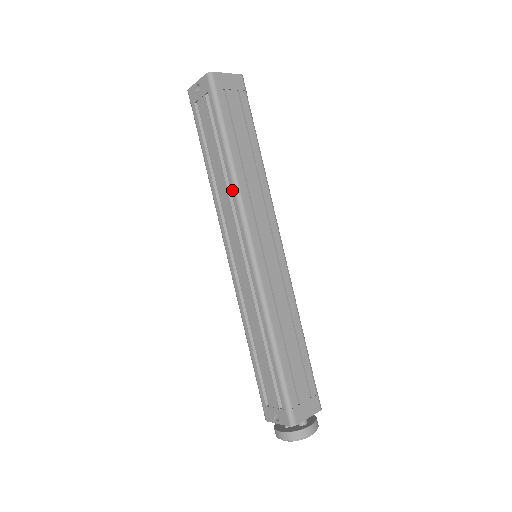
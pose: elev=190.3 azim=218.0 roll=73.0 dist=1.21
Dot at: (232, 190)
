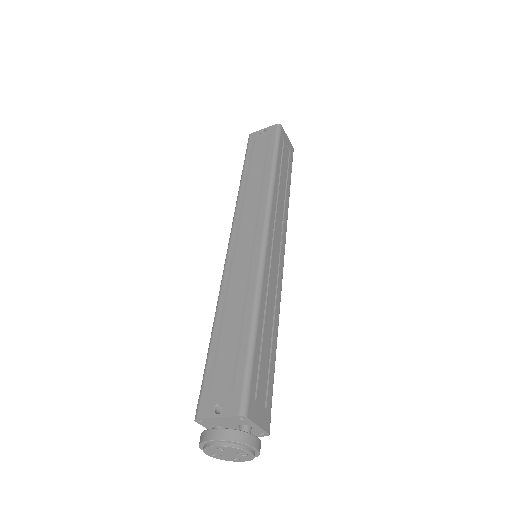
Dot at: (266, 190)
